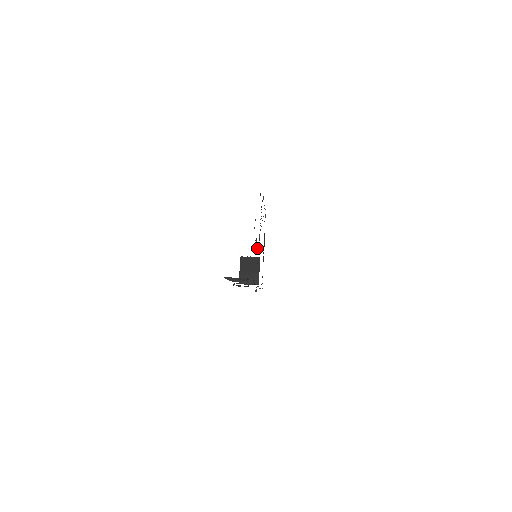
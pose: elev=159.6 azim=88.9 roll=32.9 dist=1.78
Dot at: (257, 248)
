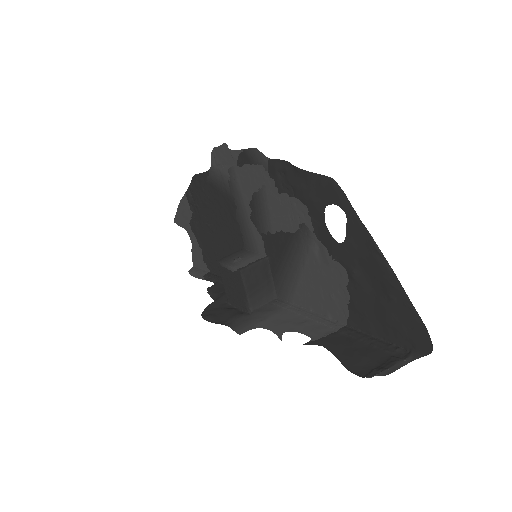
Dot at: (329, 270)
